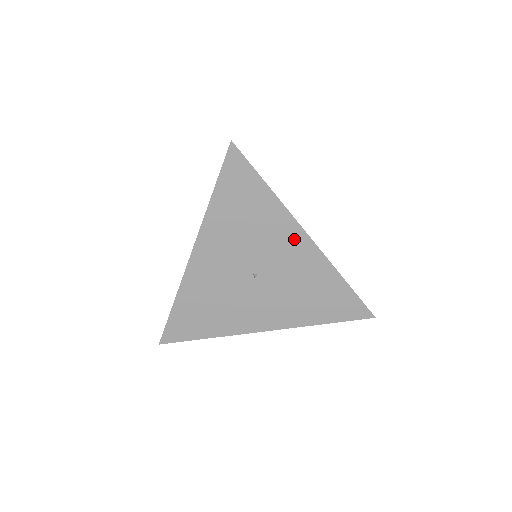
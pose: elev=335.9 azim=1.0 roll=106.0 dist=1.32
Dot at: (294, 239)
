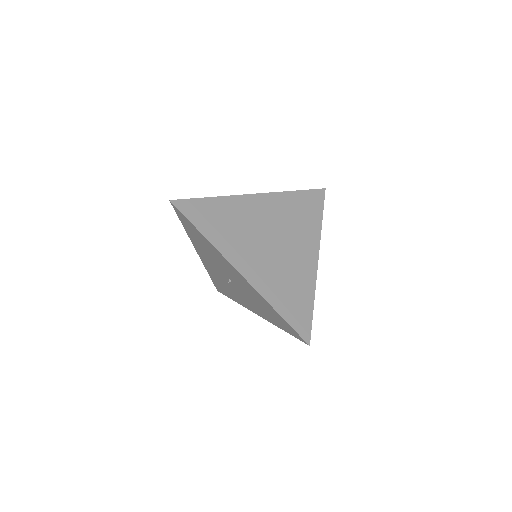
Dot at: (234, 271)
